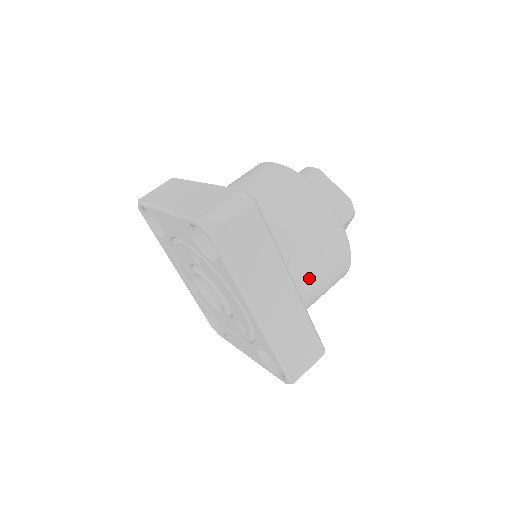
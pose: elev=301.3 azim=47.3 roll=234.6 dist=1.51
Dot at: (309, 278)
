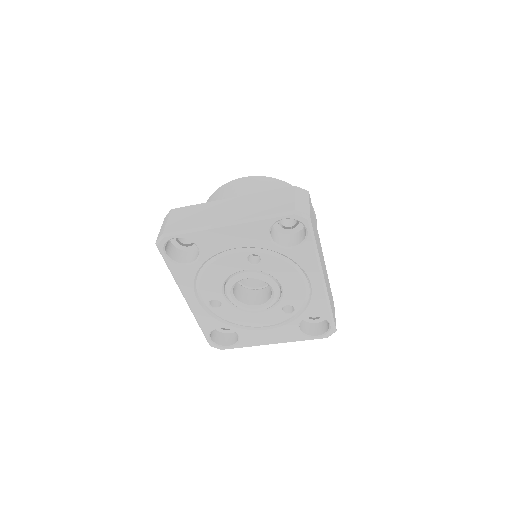
Dot at: occluded
